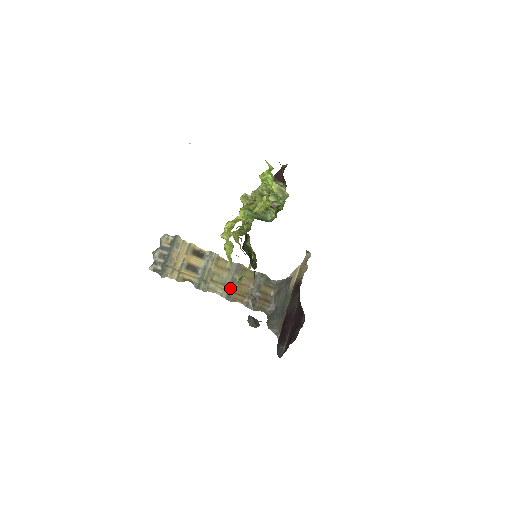
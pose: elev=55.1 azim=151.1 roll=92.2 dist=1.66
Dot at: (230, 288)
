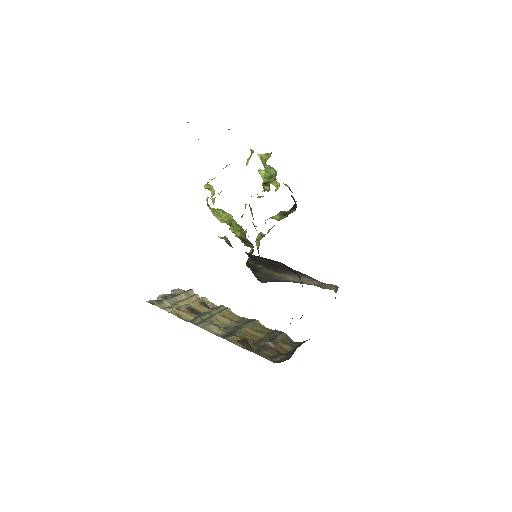
Dot at: (232, 332)
